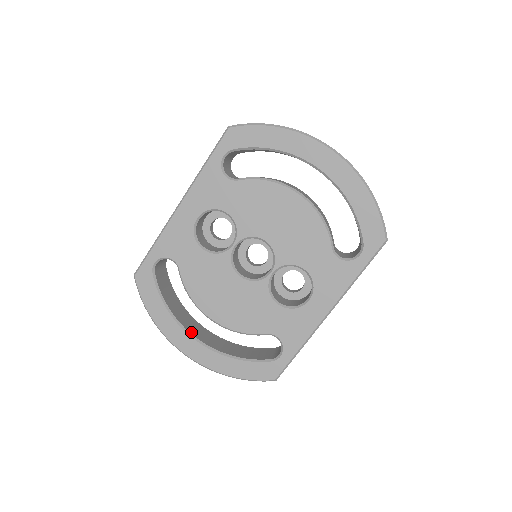
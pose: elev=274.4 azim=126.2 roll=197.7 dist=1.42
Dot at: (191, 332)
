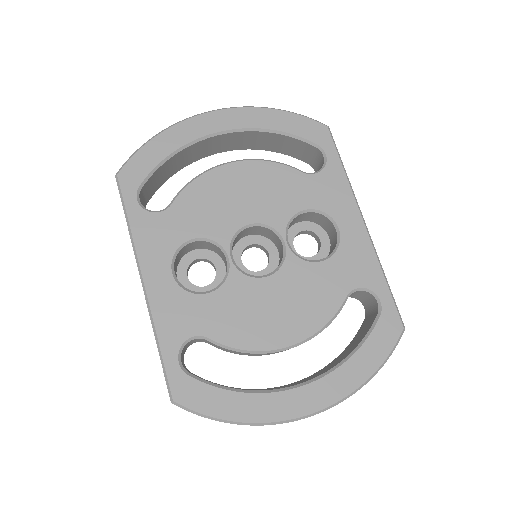
Dot at: (288, 387)
